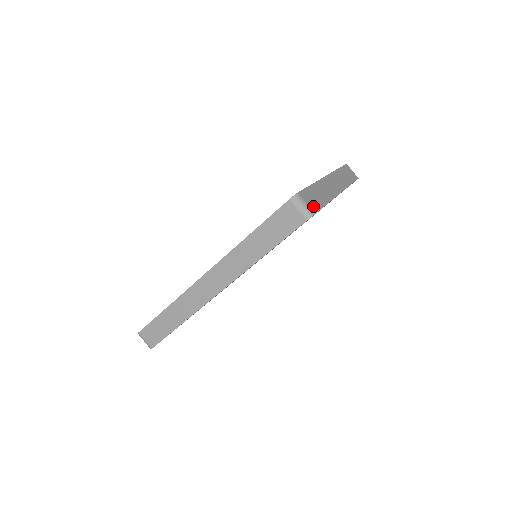
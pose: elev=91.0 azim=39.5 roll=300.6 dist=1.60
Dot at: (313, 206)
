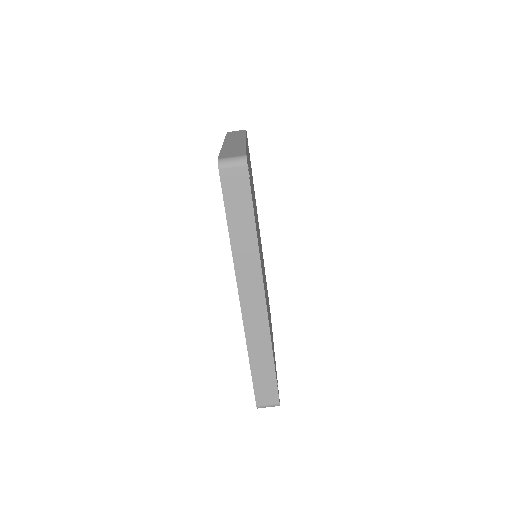
Dot at: (239, 155)
